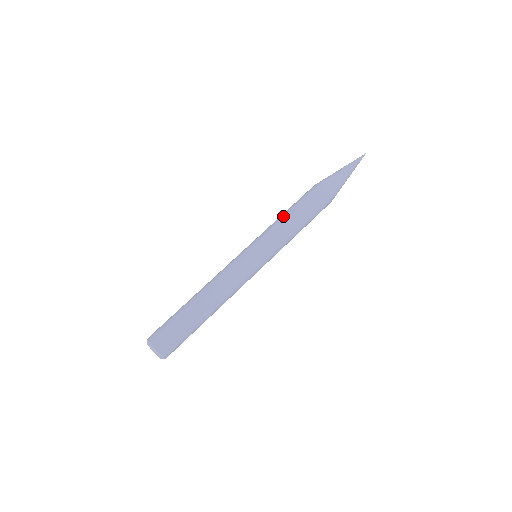
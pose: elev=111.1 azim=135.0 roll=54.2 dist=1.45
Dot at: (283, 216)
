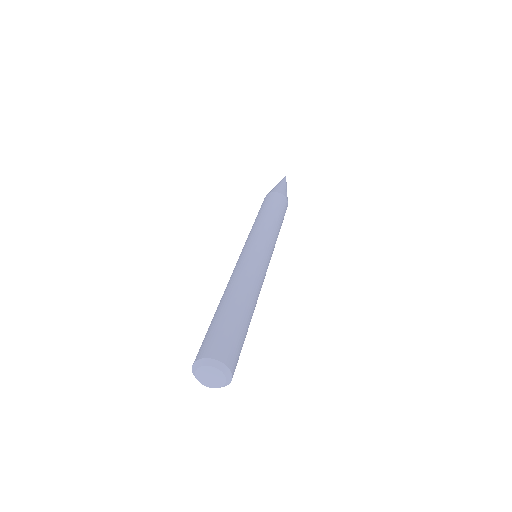
Dot at: (259, 217)
